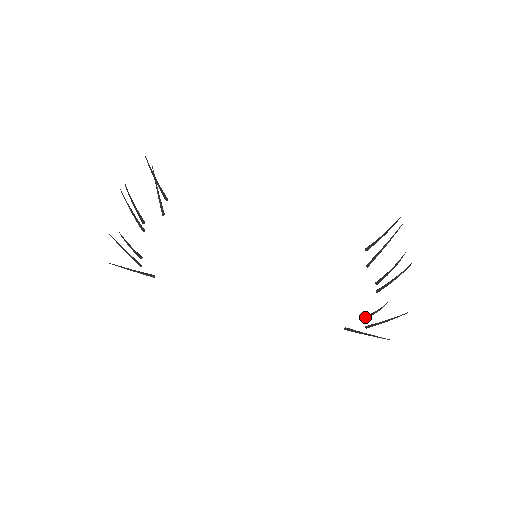
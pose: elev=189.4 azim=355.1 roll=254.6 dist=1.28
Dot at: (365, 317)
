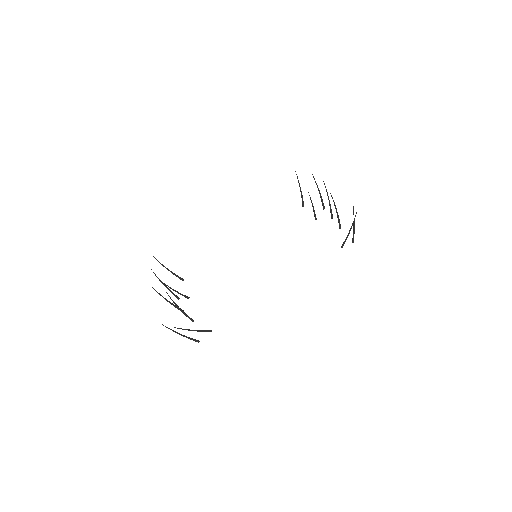
Dot at: (339, 226)
